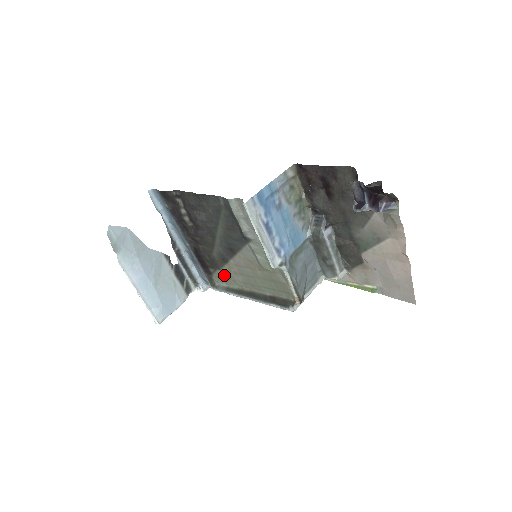
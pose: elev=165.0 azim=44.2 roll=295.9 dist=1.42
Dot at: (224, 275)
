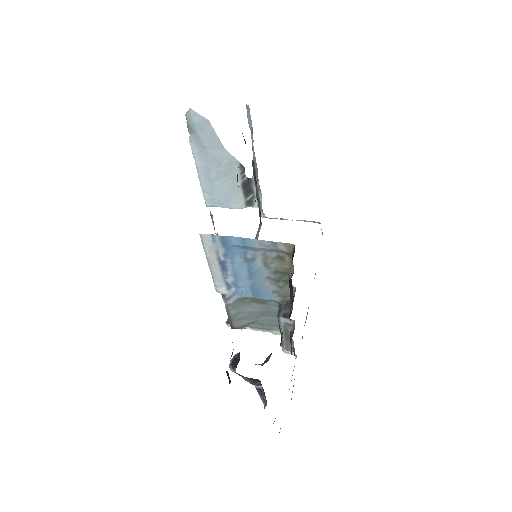
Dot at: occluded
